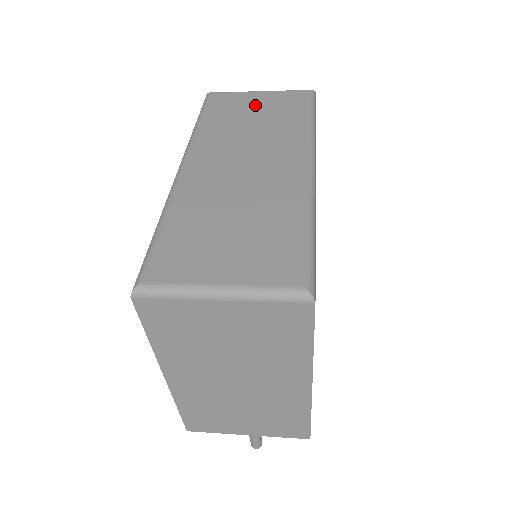
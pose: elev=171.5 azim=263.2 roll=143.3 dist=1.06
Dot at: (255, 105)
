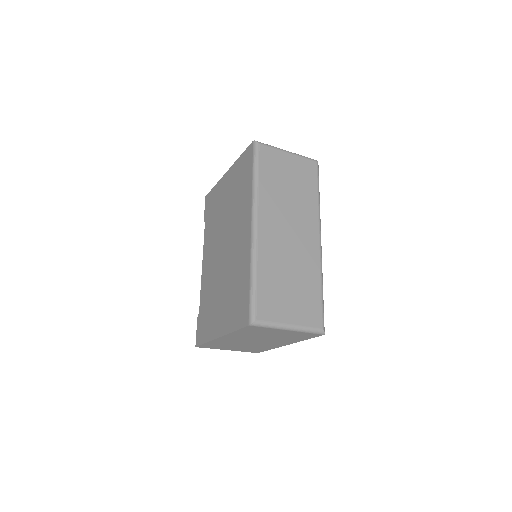
Dot at: (288, 170)
